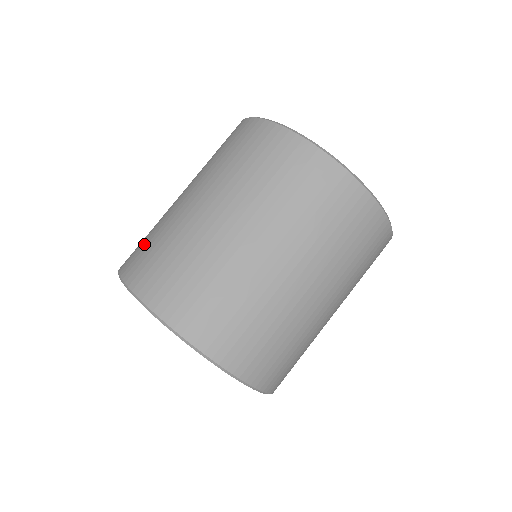
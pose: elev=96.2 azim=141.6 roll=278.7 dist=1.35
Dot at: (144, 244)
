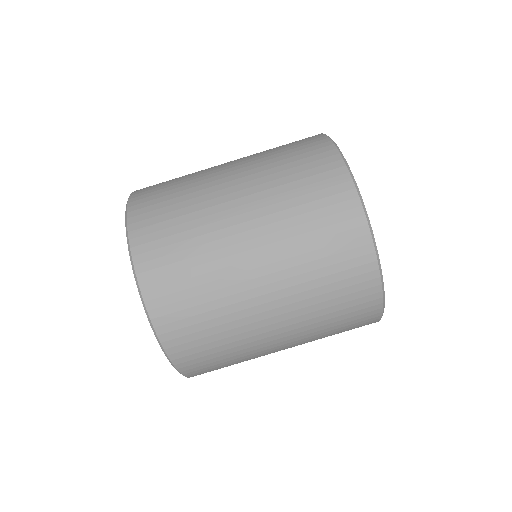
Dot at: (165, 192)
